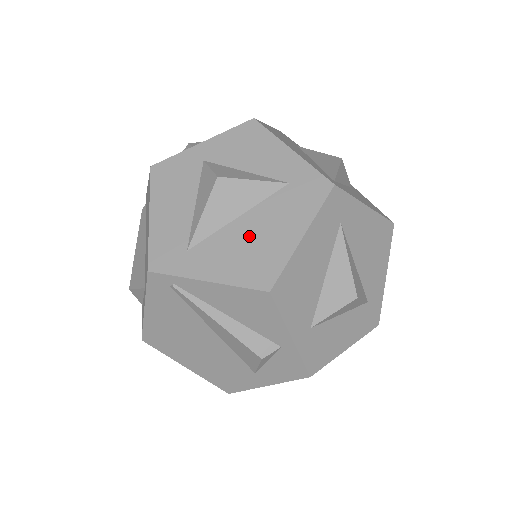
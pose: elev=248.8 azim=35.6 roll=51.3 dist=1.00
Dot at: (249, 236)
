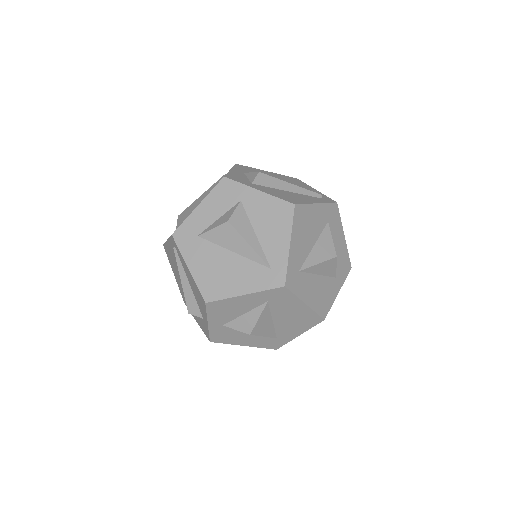
Dot at: (288, 320)
